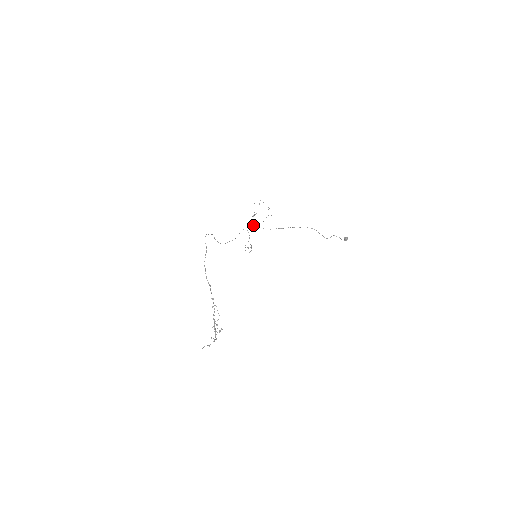
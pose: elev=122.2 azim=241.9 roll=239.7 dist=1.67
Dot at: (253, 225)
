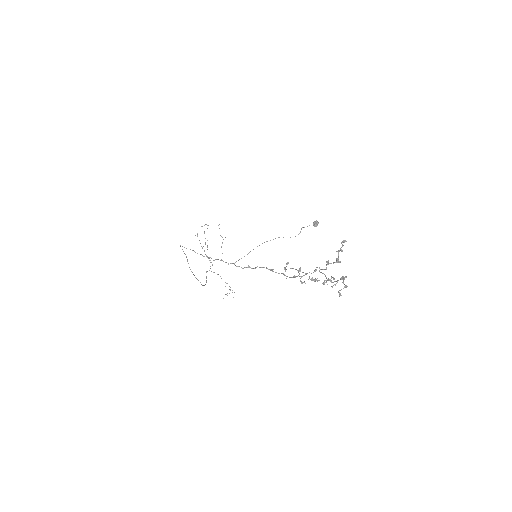
Dot at: occluded
